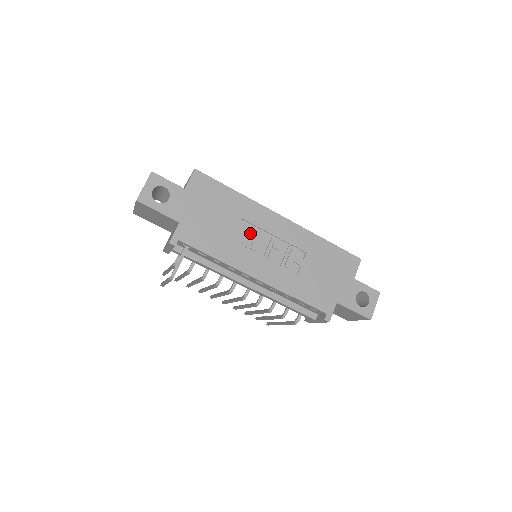
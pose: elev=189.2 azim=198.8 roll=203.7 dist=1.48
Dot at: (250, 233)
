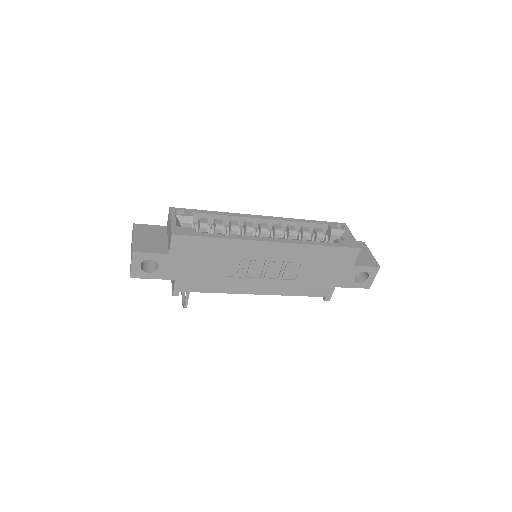
Dot at: (243, 266)
